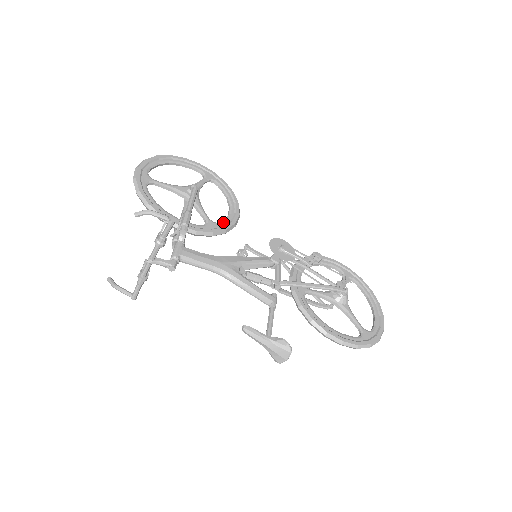
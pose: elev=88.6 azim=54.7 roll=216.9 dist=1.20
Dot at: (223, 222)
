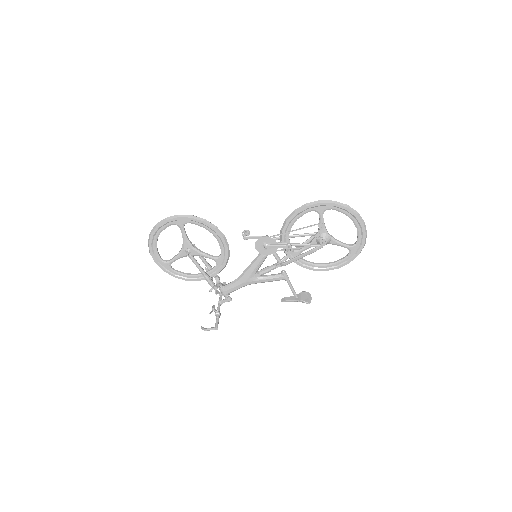
Dot at: (222, 253)
